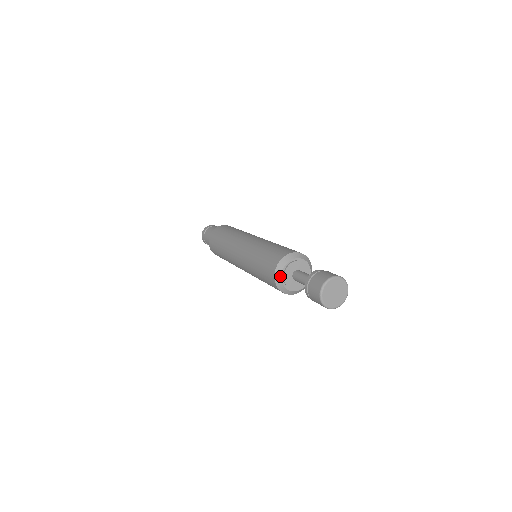
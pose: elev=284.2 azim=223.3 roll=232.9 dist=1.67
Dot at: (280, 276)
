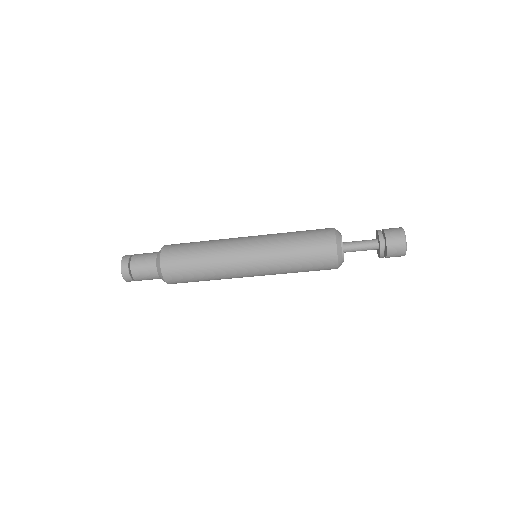
Dot at: occluded
